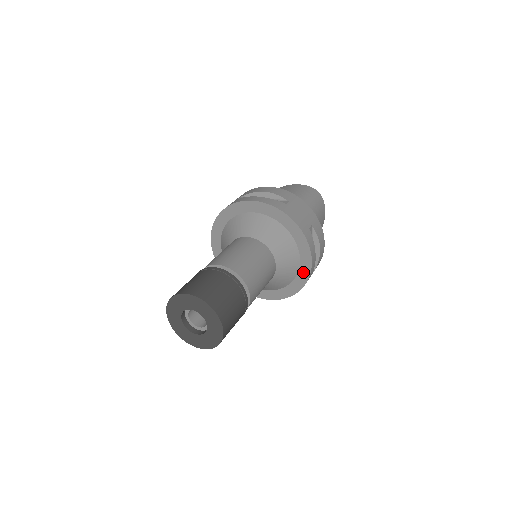
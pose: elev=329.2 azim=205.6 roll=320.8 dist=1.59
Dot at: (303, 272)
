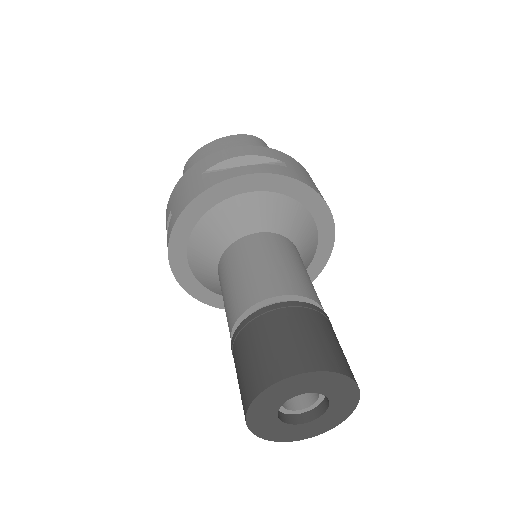
Dot at: (321, 255)
